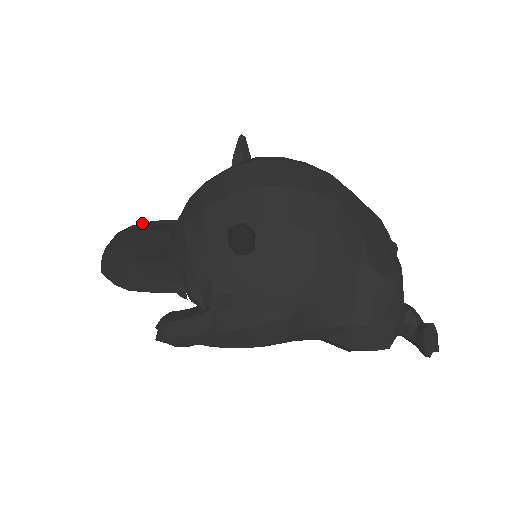
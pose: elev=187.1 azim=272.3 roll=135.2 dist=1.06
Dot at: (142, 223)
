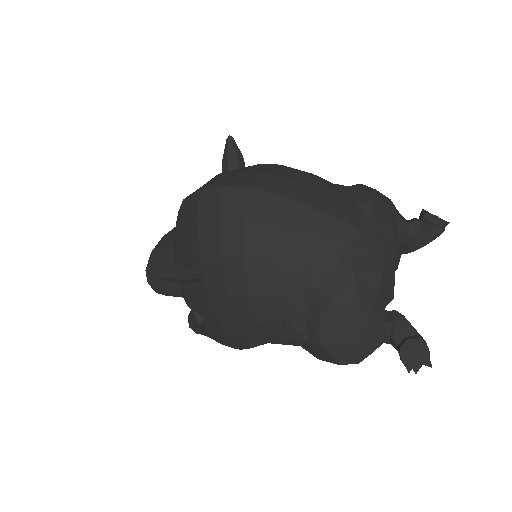
Dot at: occluded
